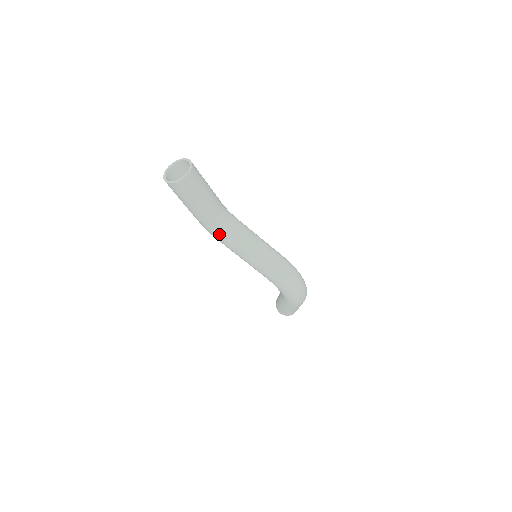
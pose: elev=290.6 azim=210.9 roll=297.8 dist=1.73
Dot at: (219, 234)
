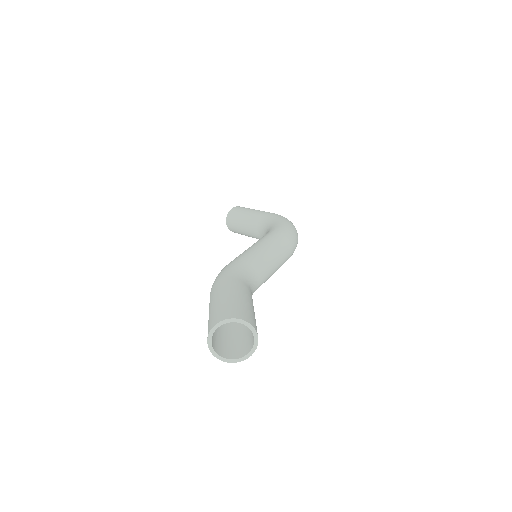
Dot at: occluded
